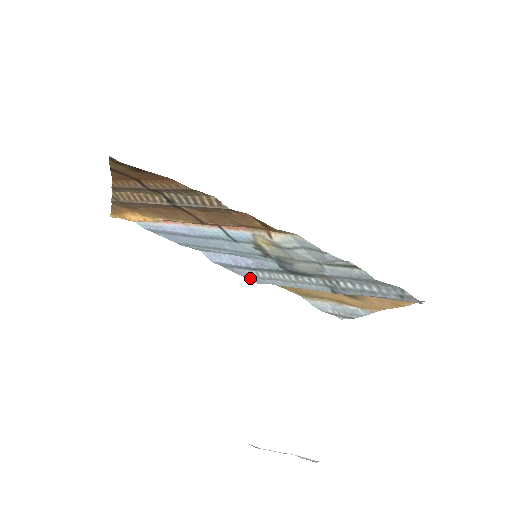
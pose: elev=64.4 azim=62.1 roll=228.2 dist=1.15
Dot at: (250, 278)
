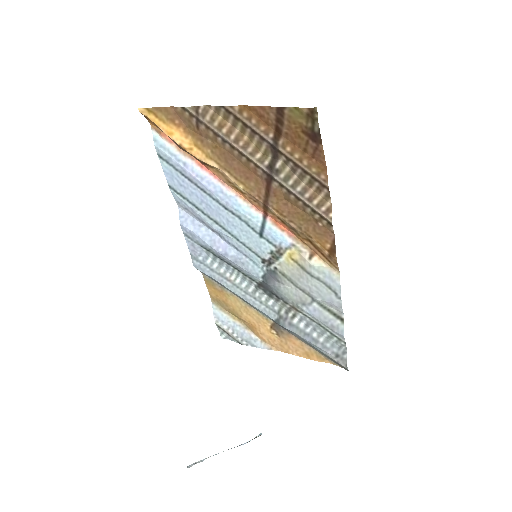
Dot at: (197, 261)
